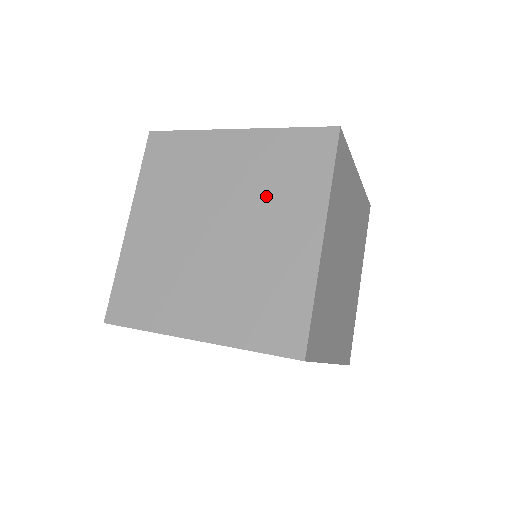
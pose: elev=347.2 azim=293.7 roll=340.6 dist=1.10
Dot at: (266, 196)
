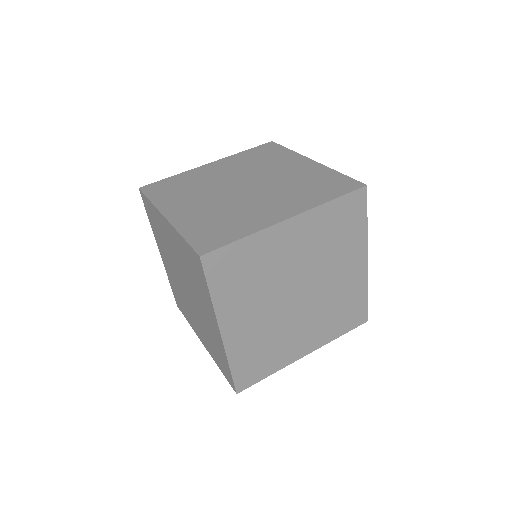
Dot at: (328, 255)
